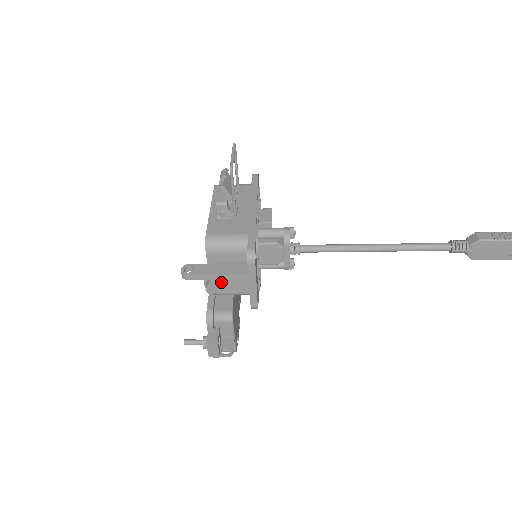
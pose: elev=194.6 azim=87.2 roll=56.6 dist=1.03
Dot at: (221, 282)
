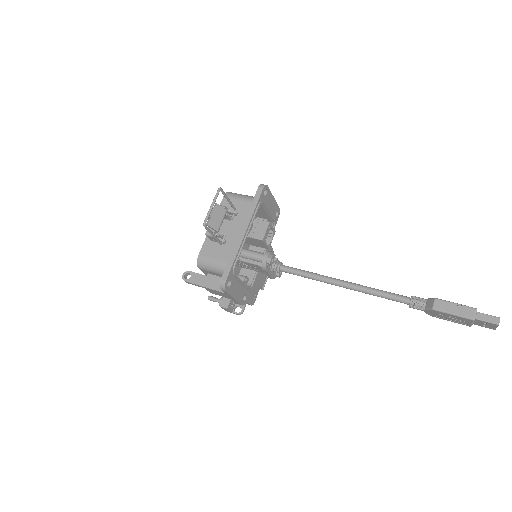
Dot at: (209, 290)
